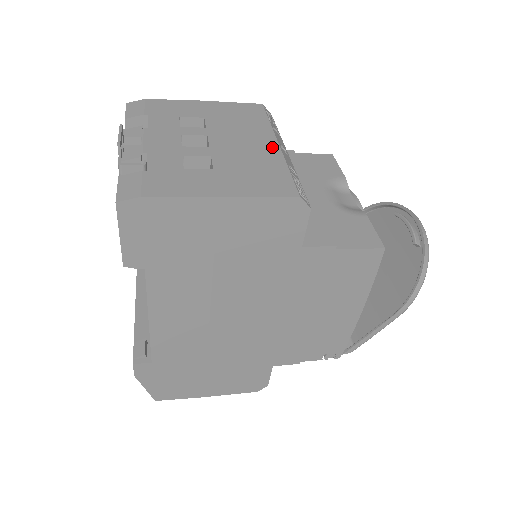
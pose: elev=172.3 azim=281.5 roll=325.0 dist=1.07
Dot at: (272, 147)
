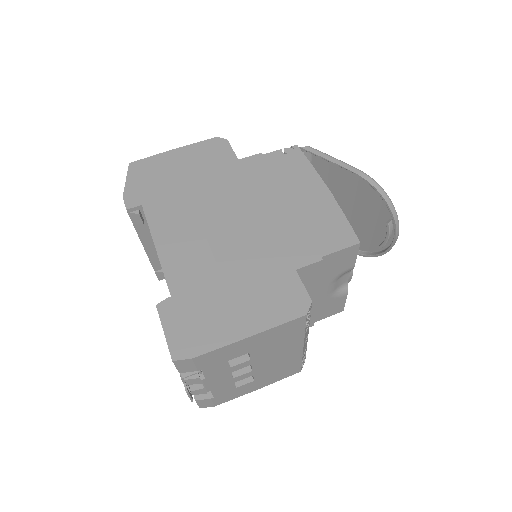
Dot at: (297, 352)
